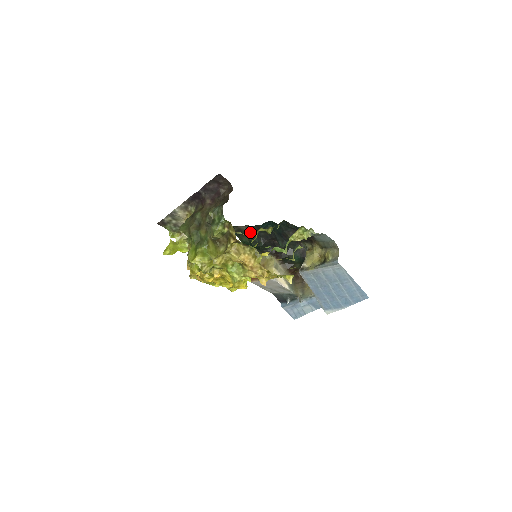
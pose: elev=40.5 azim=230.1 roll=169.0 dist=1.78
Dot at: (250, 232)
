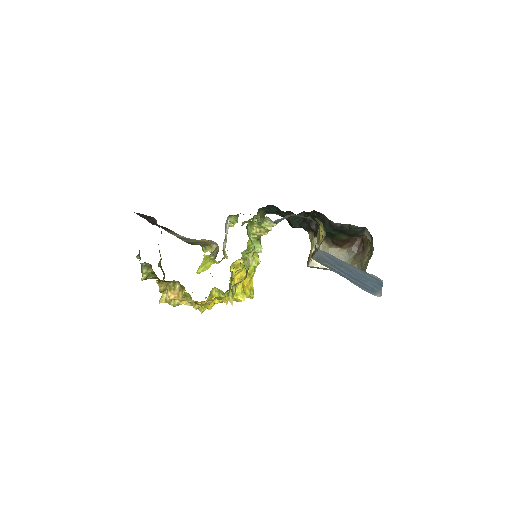
Dot at: occluded
